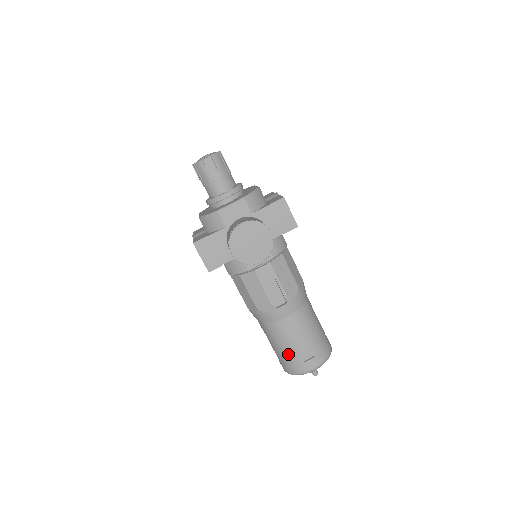
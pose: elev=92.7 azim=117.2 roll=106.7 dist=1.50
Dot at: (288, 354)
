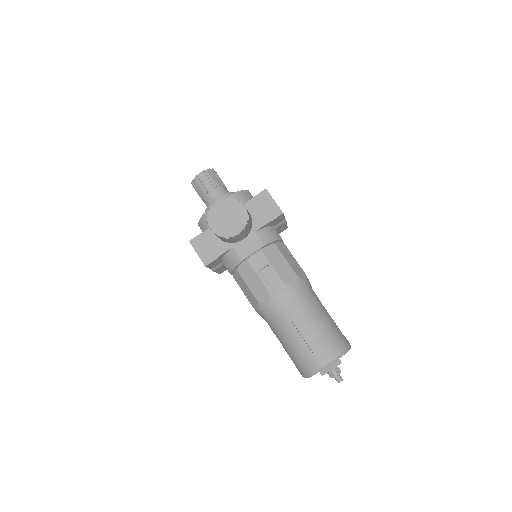
Dot at: (297, 349)
